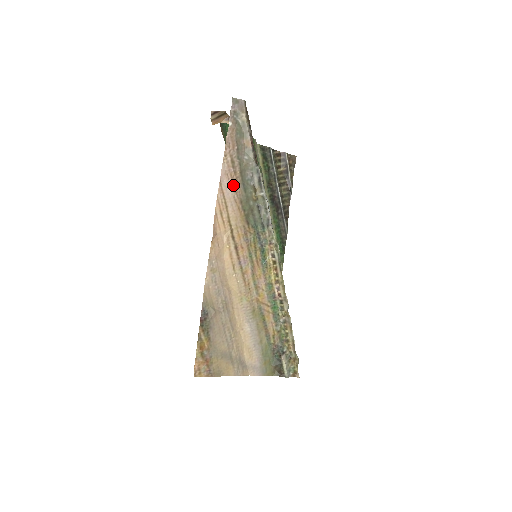
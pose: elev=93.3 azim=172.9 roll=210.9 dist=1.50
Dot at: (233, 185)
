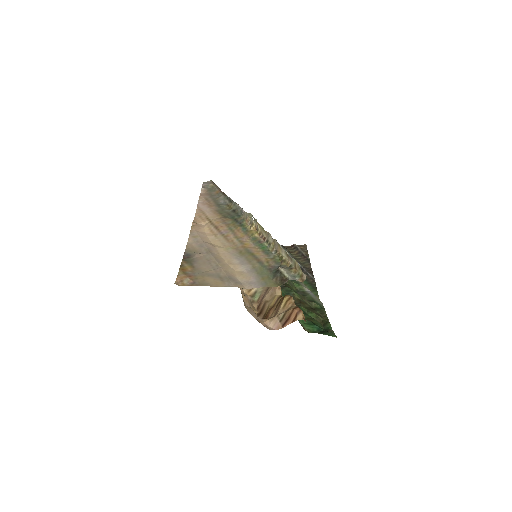
Dot at: (209, 206)
